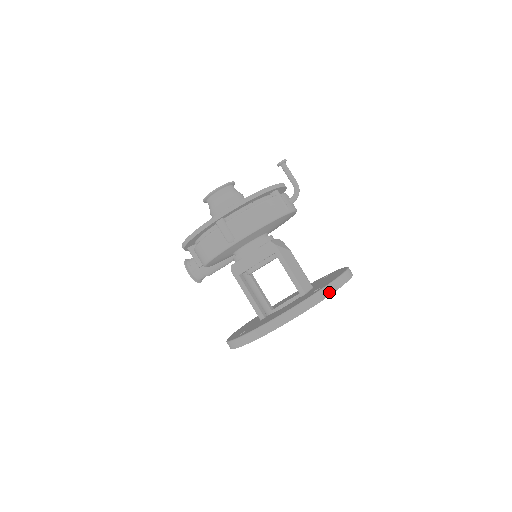
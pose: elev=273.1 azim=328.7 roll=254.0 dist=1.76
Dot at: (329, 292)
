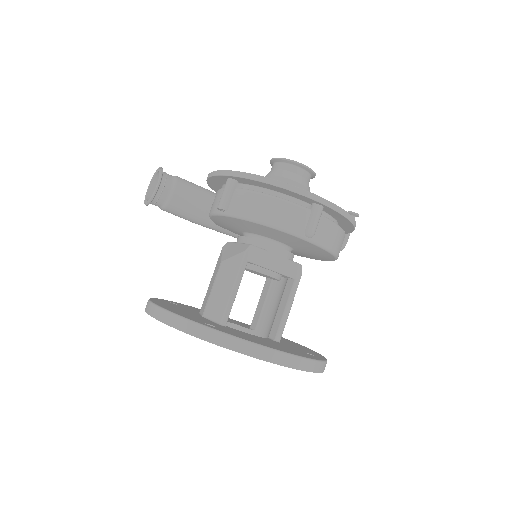
Dot at: (324, 368)
